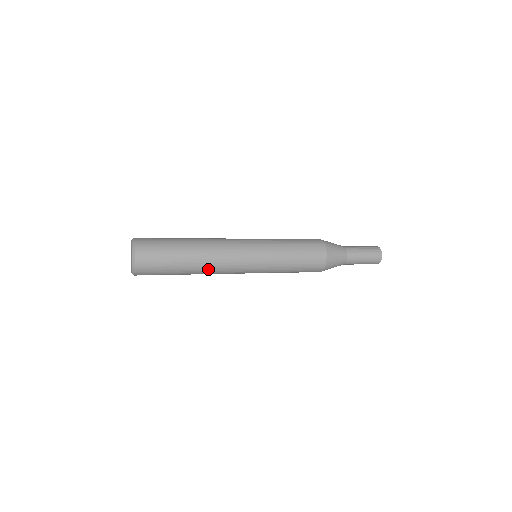
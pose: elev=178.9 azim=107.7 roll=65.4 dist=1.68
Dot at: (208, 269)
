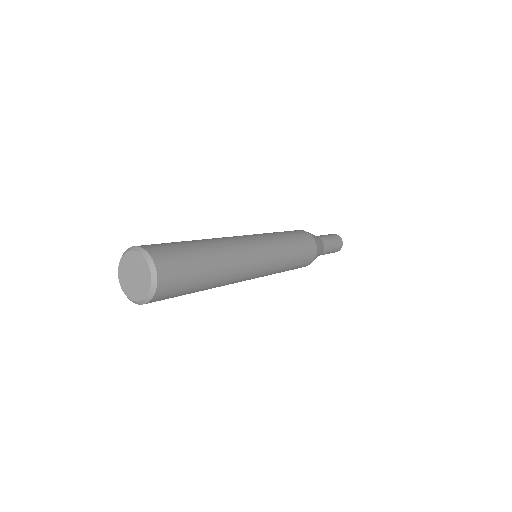
Dot at: occluded
